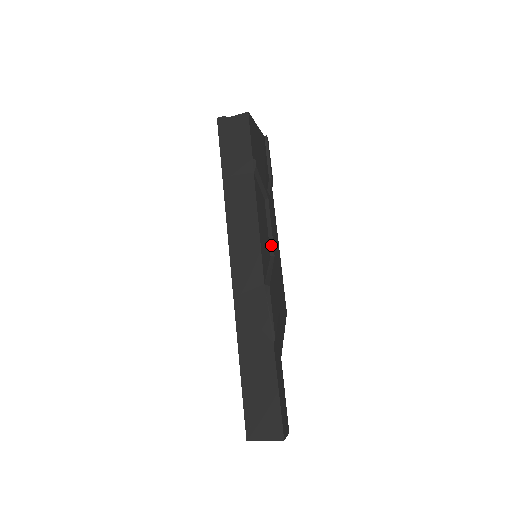
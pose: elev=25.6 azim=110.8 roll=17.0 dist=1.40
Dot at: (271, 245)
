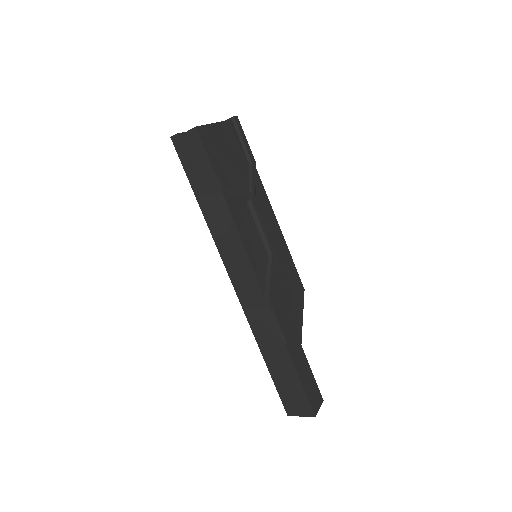
Dot at: (266, 245)
